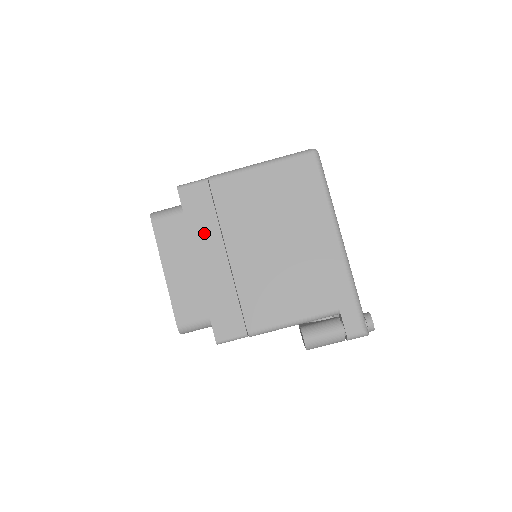
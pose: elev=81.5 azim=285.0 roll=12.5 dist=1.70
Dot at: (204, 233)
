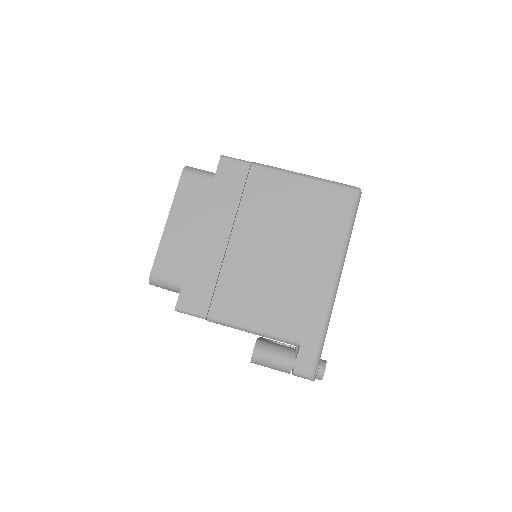
Dot at: (221, 207)
